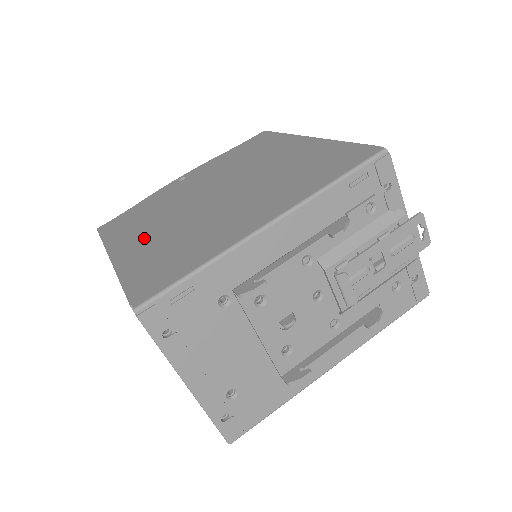
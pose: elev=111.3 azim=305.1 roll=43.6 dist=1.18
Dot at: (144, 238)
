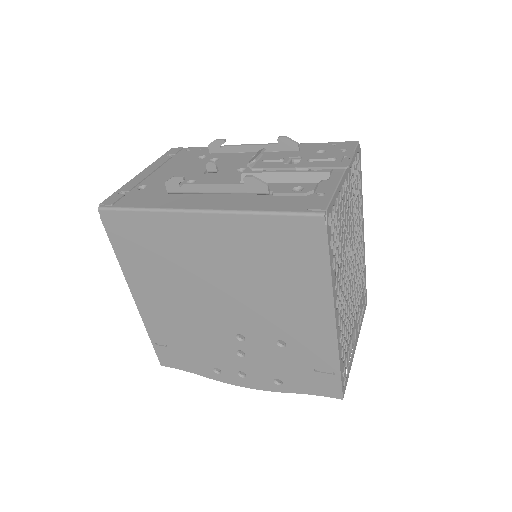
Dot at: occluded
